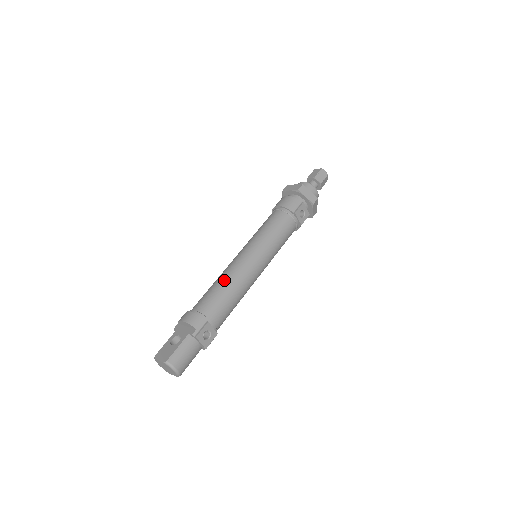
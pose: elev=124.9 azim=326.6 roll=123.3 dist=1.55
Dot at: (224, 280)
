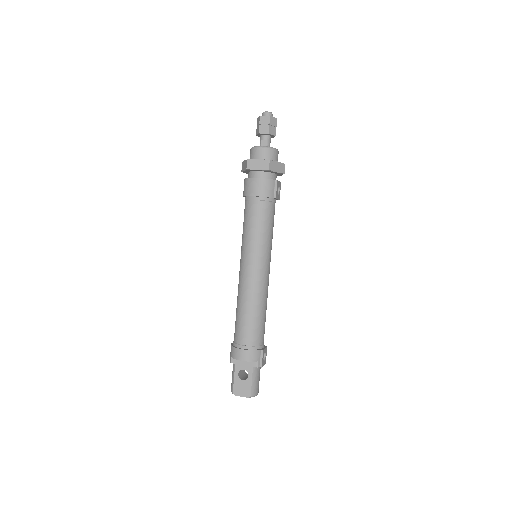
Dot at: (253, 306)
